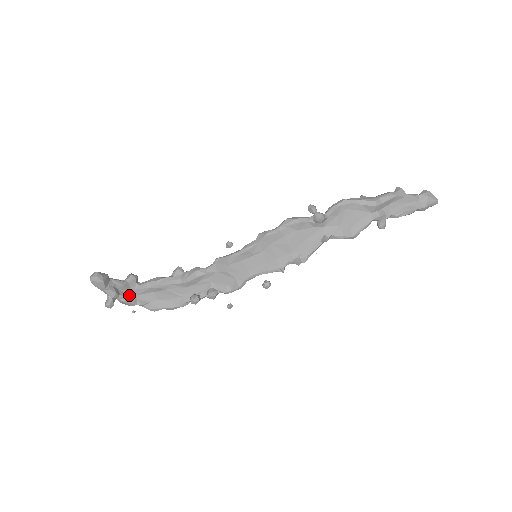
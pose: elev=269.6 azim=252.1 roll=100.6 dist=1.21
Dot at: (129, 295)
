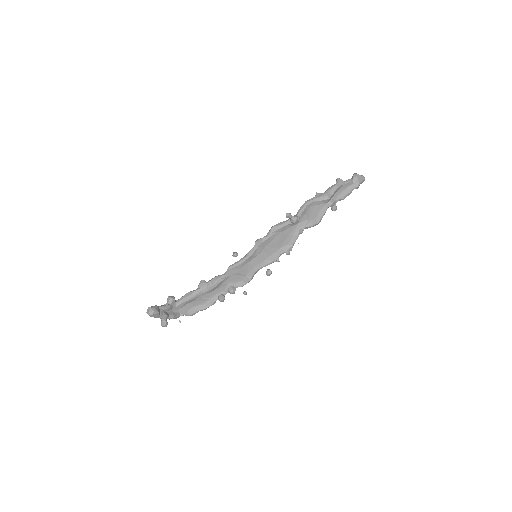
Dot at: (174, 312)
